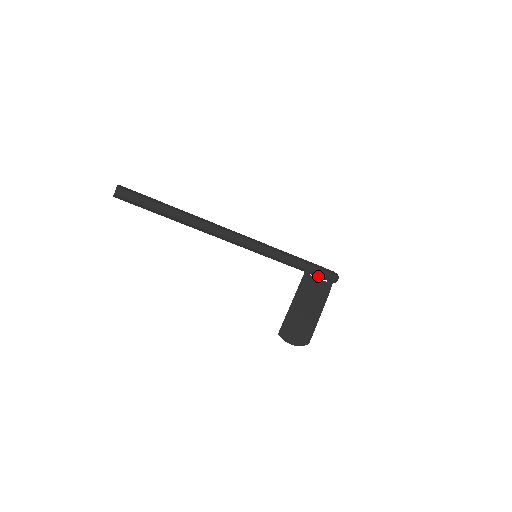
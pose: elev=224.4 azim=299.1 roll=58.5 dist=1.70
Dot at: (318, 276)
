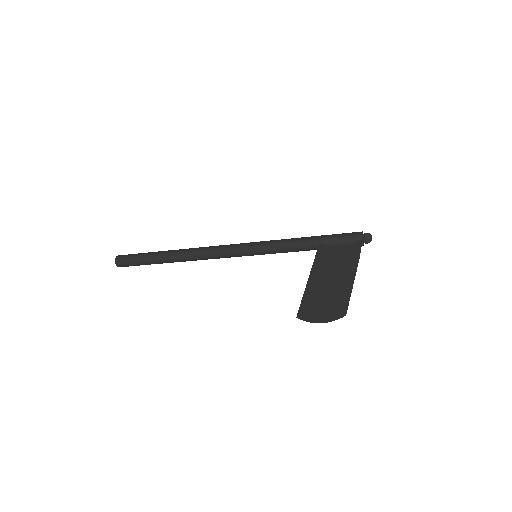
Dot at: (341, 245)
